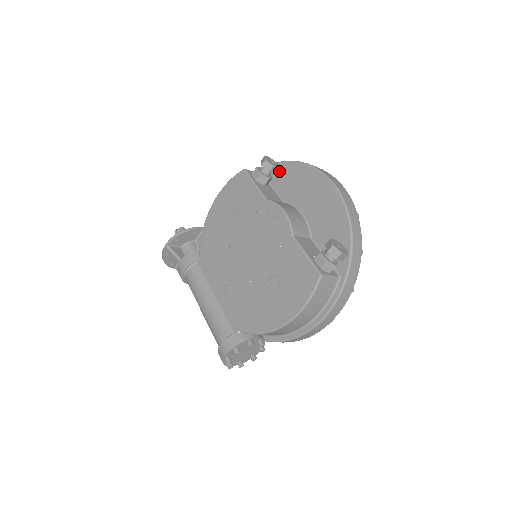
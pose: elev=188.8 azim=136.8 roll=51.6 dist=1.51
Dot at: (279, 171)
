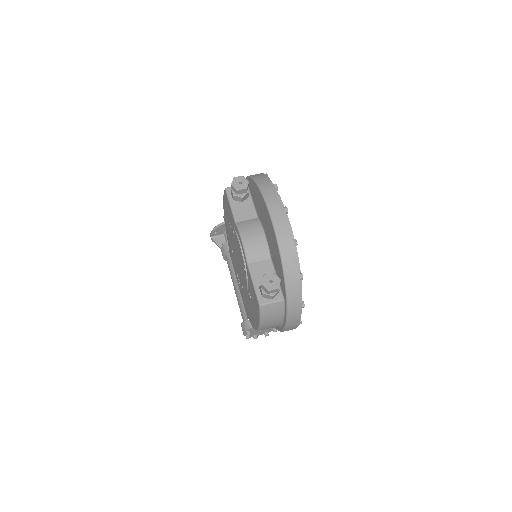
Dot at: (251, 186)
